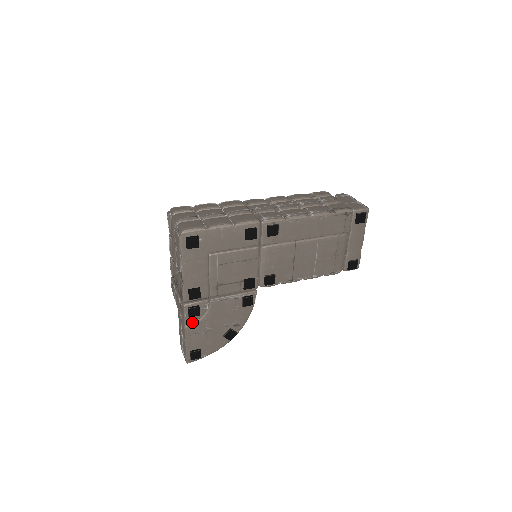
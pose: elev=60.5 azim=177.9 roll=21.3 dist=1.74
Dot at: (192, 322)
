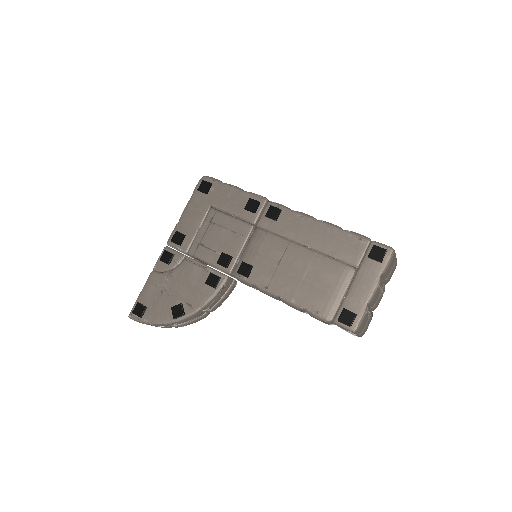
Dot at: (160, 270)
